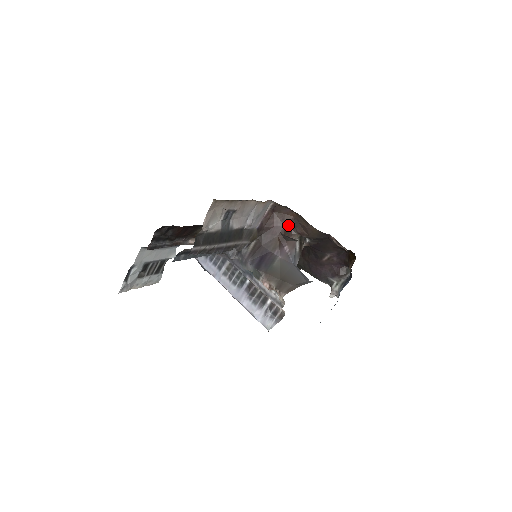
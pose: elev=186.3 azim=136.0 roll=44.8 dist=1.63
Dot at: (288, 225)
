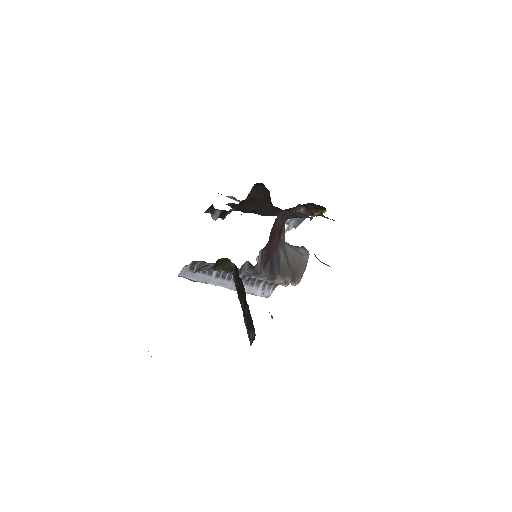
Dot at: occluded
